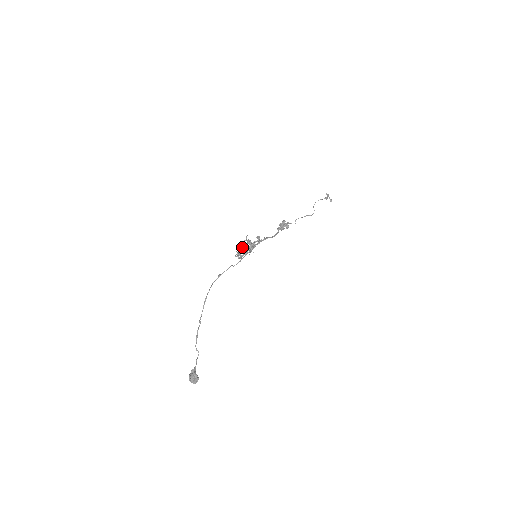
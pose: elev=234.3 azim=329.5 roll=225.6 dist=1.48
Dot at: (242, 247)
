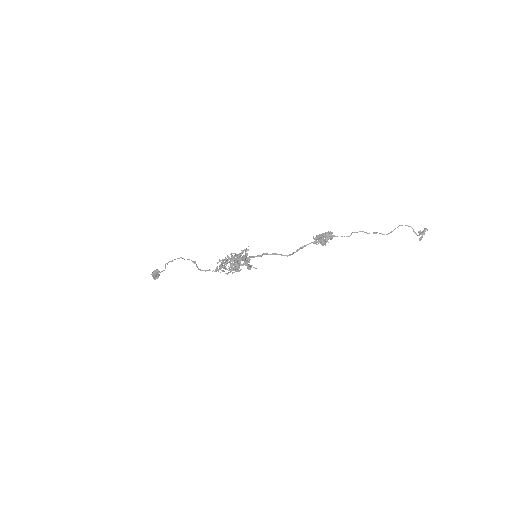
Dot at: (227, 263)
